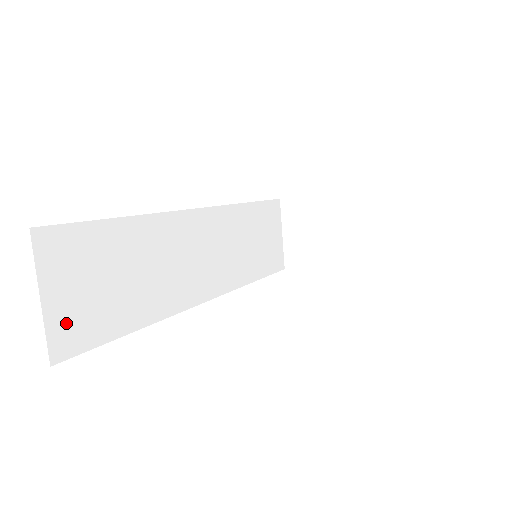
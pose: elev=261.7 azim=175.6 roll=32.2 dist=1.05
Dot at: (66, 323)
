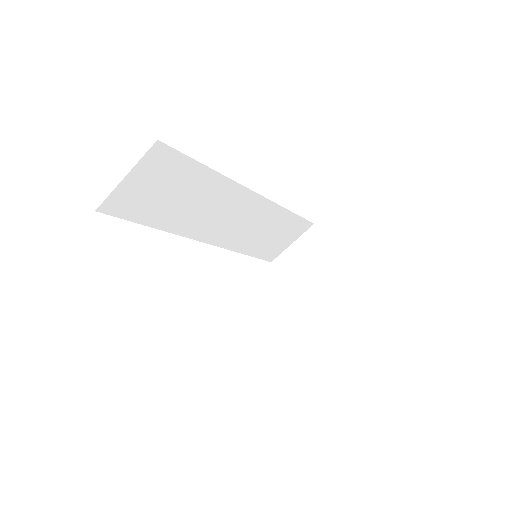
Dot at: (124, 197)
